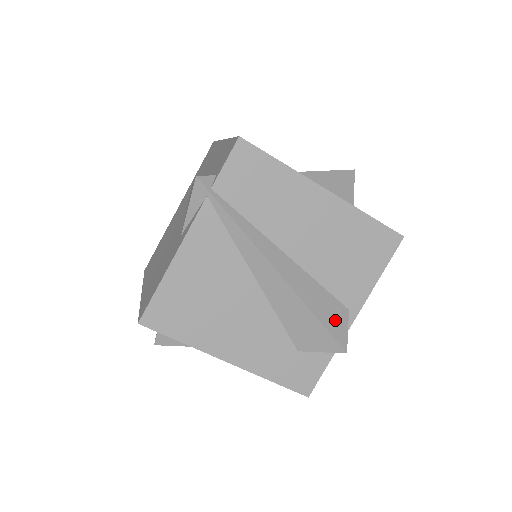
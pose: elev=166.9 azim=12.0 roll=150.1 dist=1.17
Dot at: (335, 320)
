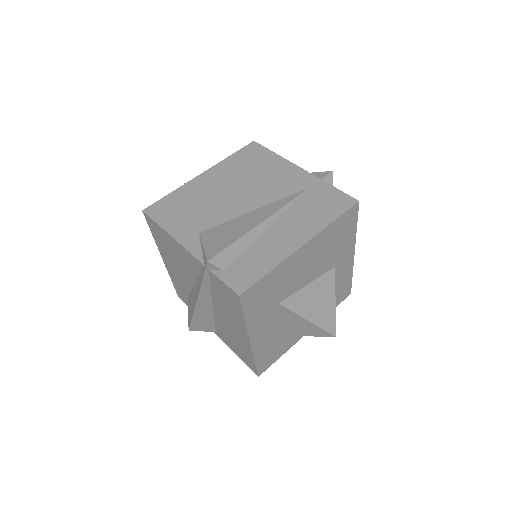
Dot at: (201, 326)
